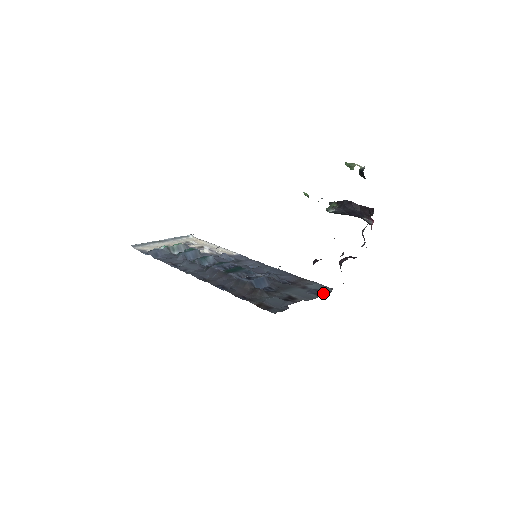
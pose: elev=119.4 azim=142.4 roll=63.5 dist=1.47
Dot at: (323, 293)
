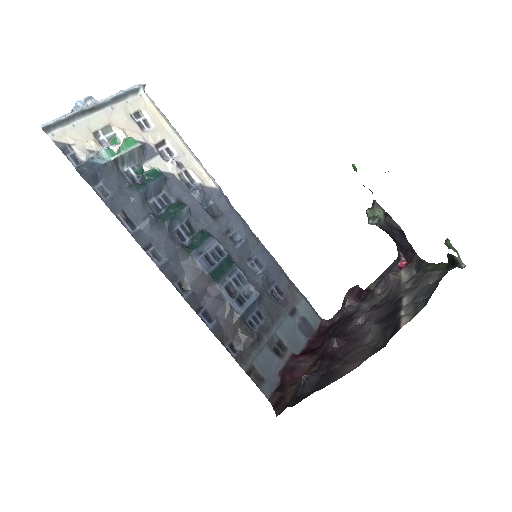
Dot at: (311, 330)
